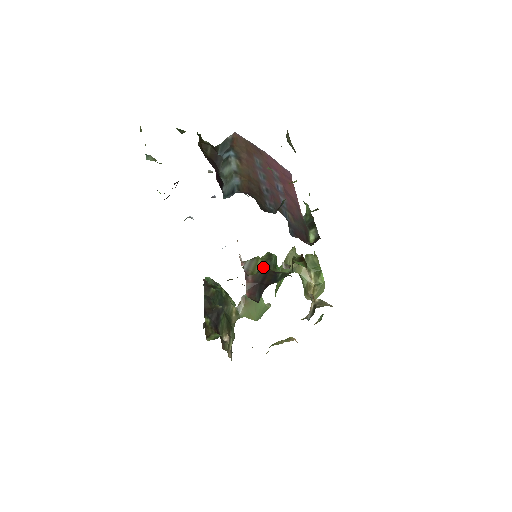
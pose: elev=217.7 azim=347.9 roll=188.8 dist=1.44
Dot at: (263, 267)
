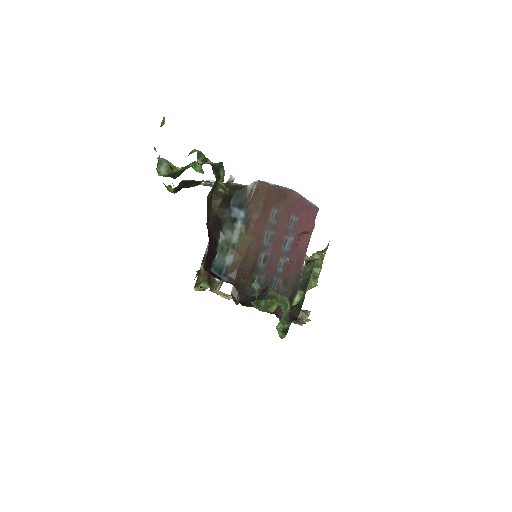
Dot at: occluded
